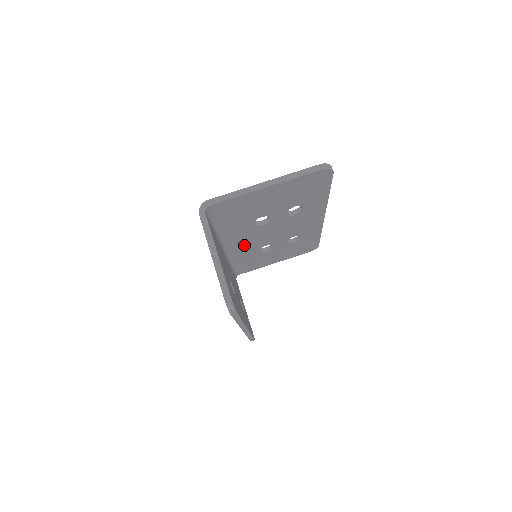
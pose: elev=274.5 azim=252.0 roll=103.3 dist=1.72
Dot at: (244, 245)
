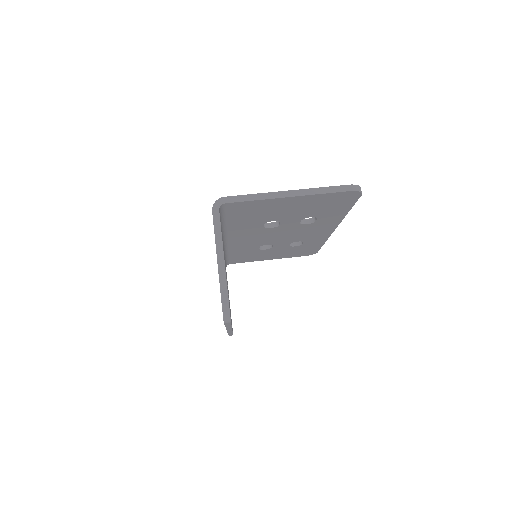
Dot at: (245, 241)
